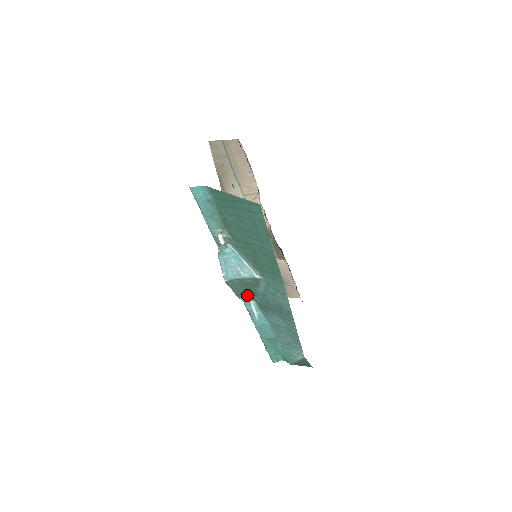
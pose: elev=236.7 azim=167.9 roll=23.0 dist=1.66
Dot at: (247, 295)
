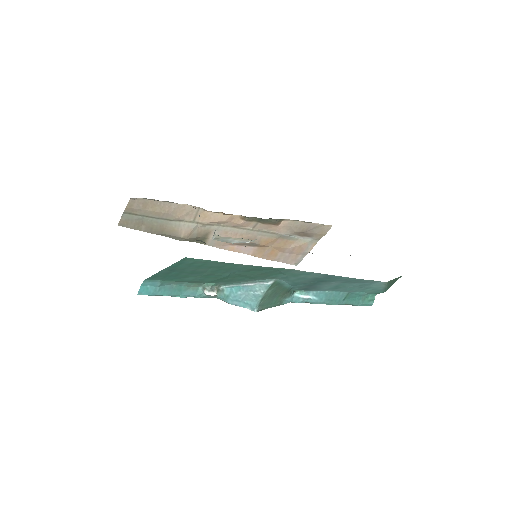
Dot at: (285, 296)
